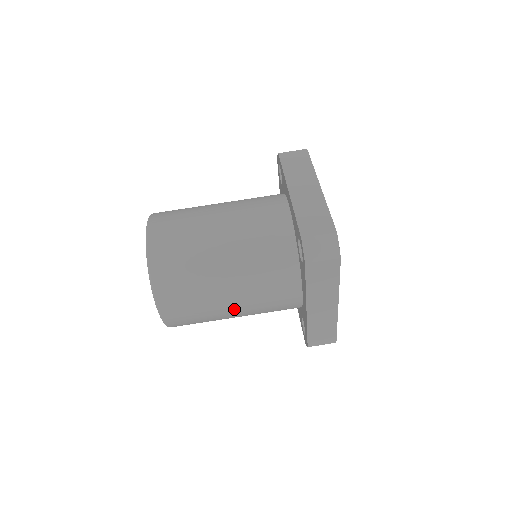
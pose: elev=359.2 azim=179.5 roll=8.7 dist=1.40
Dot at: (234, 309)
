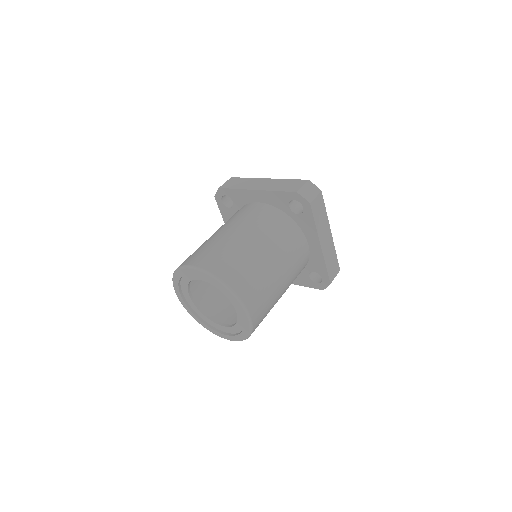
Dot at: (283, 281)
